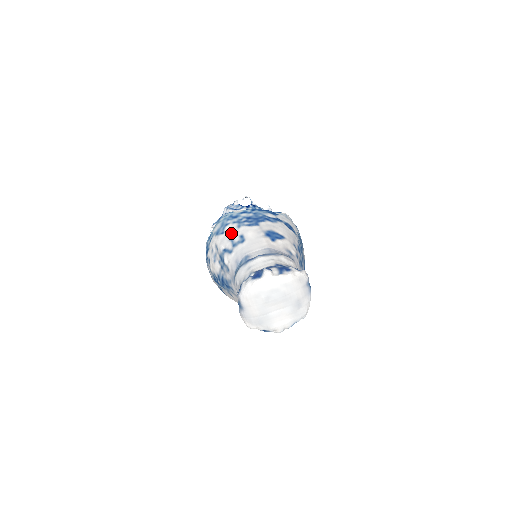
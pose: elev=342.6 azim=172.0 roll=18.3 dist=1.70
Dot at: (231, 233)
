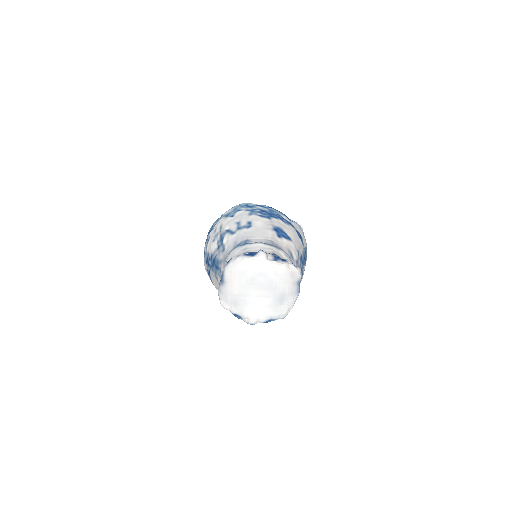
Dot at: (240, 217)
